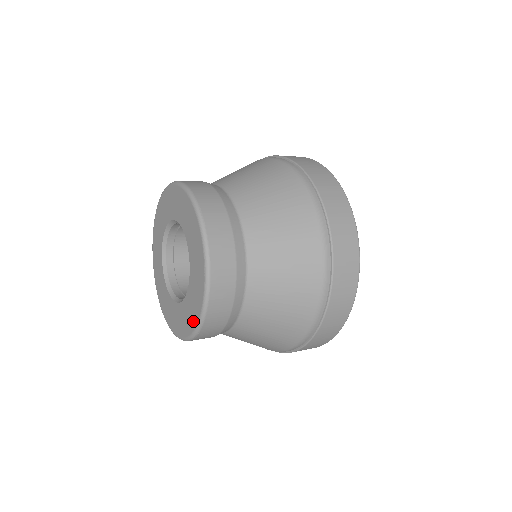
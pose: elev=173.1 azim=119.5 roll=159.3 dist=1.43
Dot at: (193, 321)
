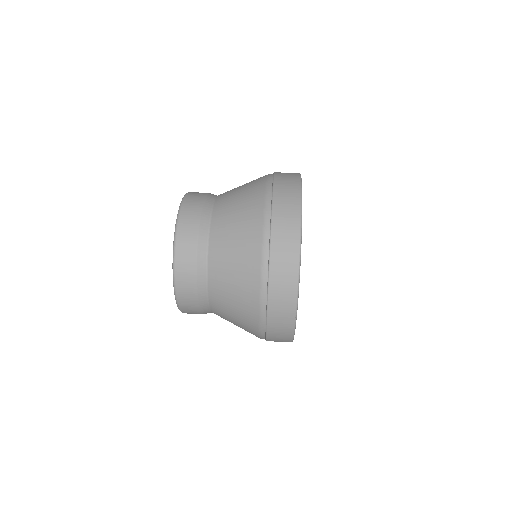
Dot at: occluded
